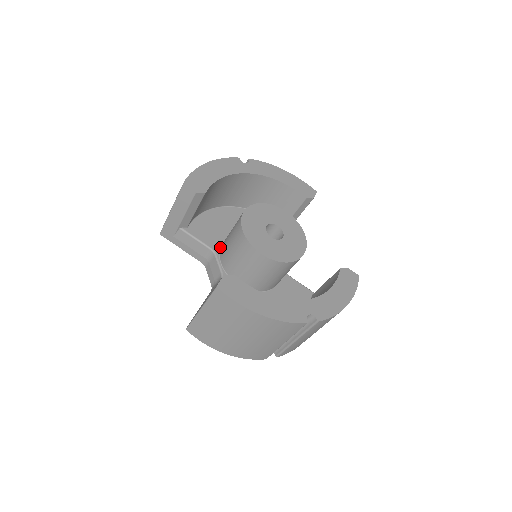
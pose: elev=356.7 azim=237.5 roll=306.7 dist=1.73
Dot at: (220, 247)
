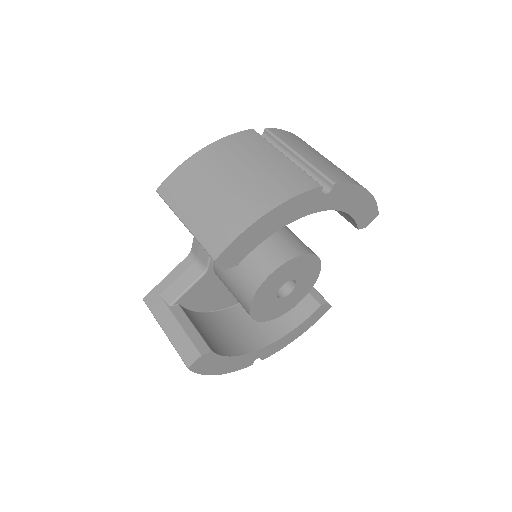
Dot at: occluded
